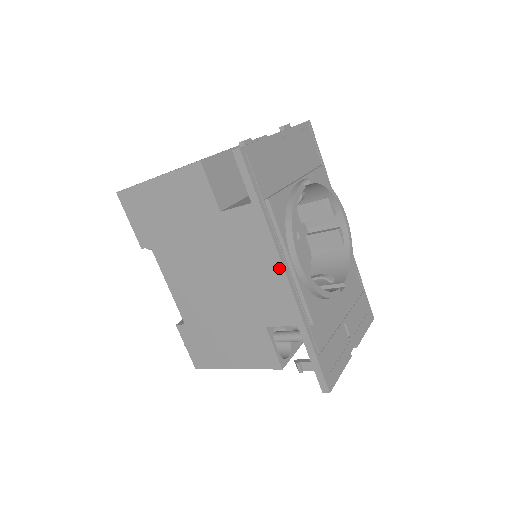
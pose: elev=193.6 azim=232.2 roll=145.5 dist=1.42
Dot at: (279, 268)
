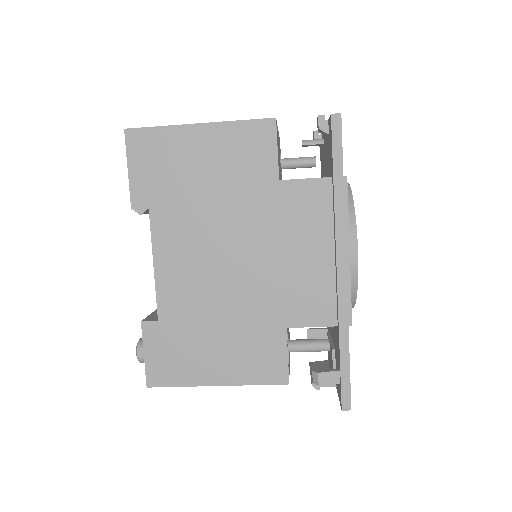
Dot at: (340, 253)
